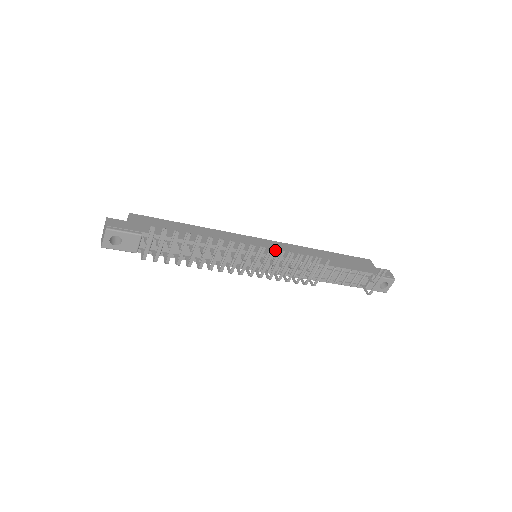
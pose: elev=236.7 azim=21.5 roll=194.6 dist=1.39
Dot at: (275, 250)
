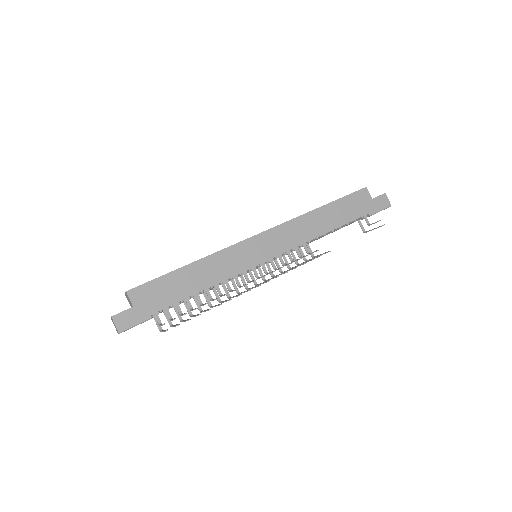
Dot at: (274, 246)
